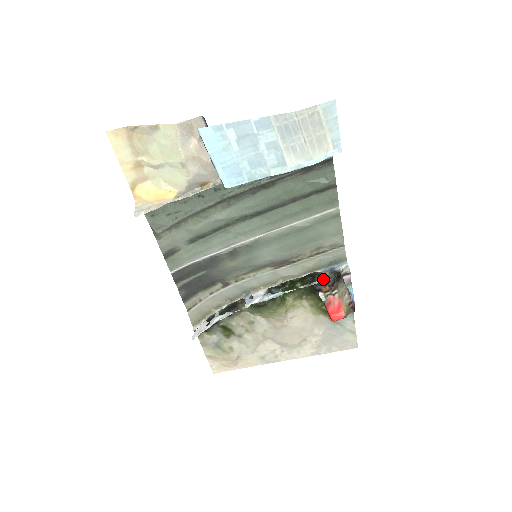
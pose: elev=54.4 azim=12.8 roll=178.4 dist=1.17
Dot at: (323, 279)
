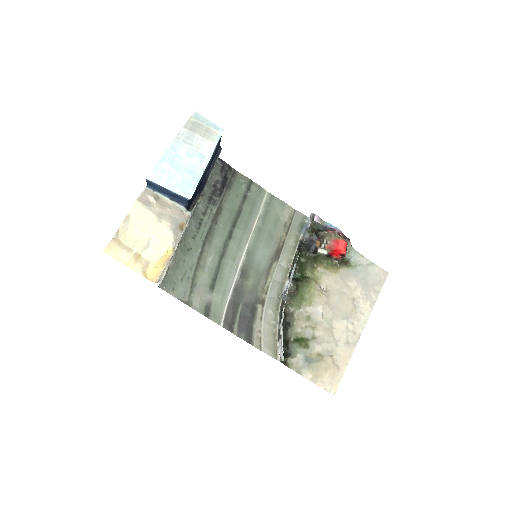
Dot at: (309, 240)
